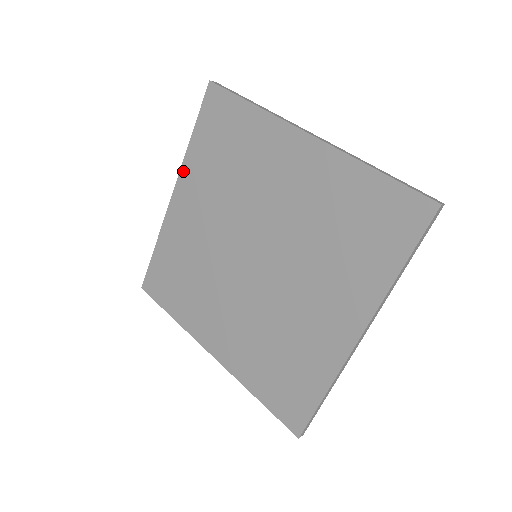
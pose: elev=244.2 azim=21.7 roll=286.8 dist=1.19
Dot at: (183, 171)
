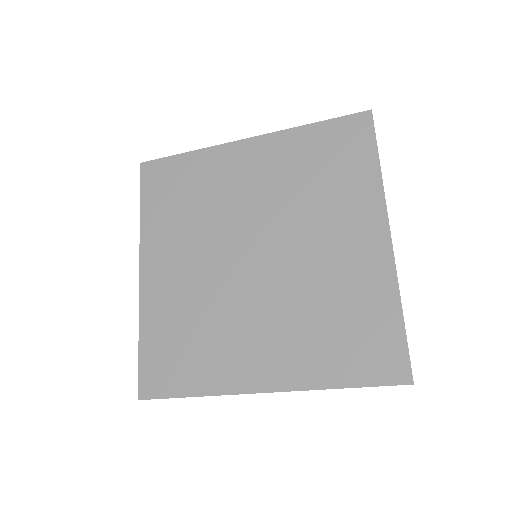
Dot at: (276, 136)
